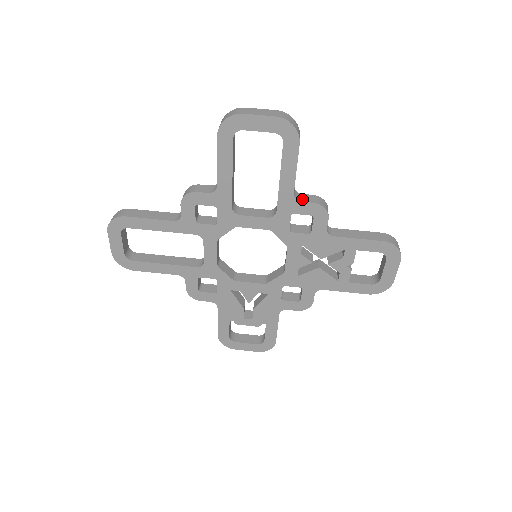
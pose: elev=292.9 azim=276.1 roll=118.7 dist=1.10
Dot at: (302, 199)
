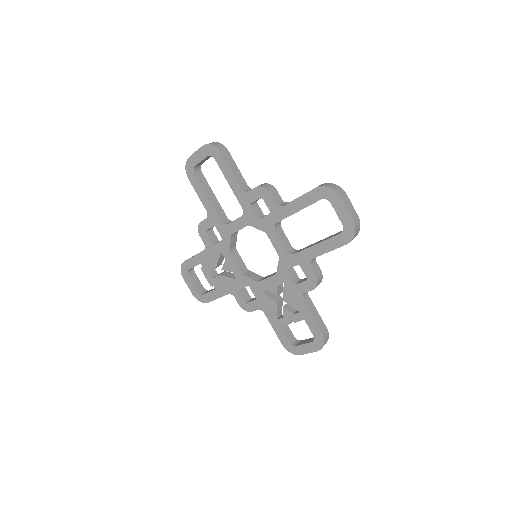
Dot at: (313, 265)
